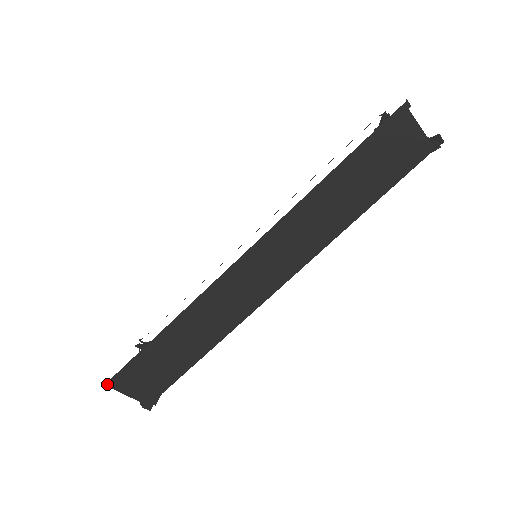
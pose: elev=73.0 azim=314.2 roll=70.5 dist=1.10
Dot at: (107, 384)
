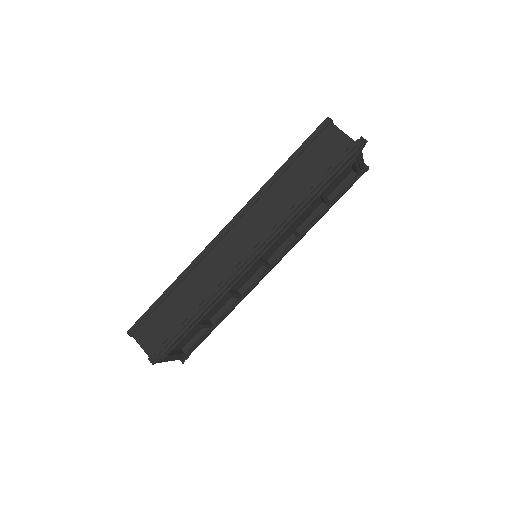
Dot at: (130, 330)
